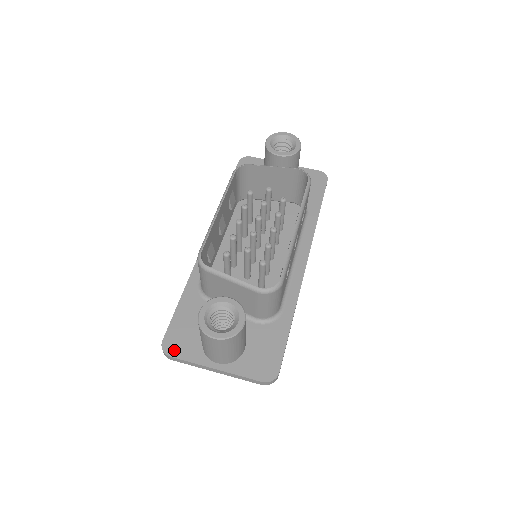
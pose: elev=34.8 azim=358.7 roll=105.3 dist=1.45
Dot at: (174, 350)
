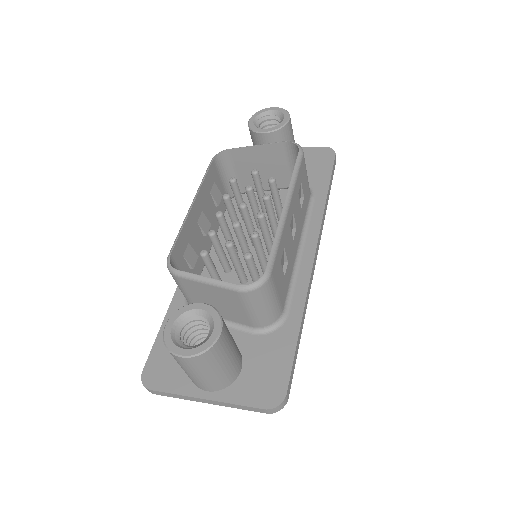
Dot at: (155, 381)
